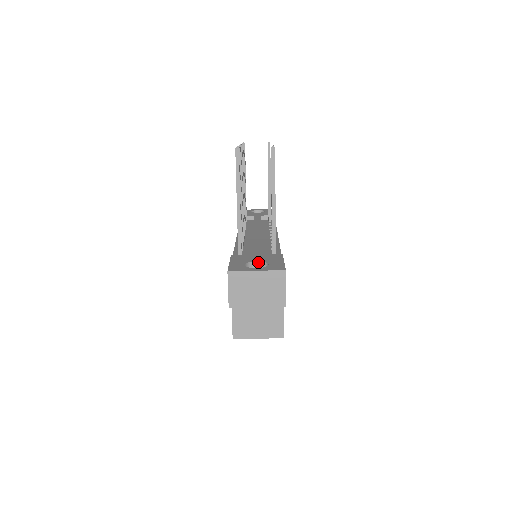
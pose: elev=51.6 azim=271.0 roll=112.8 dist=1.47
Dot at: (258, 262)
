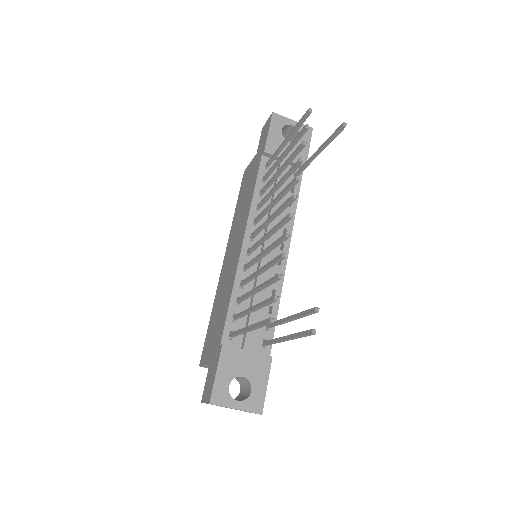
Dot at: (244, 377)
